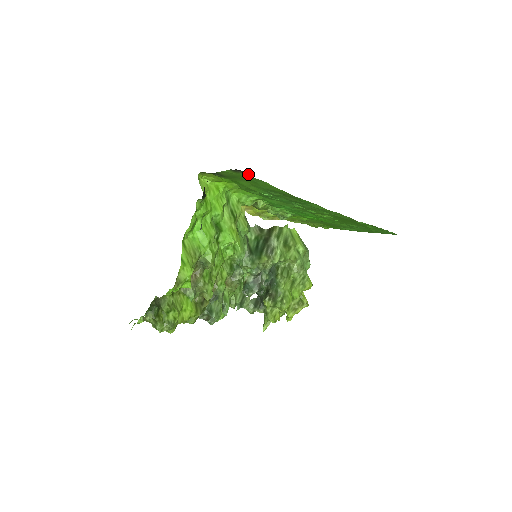
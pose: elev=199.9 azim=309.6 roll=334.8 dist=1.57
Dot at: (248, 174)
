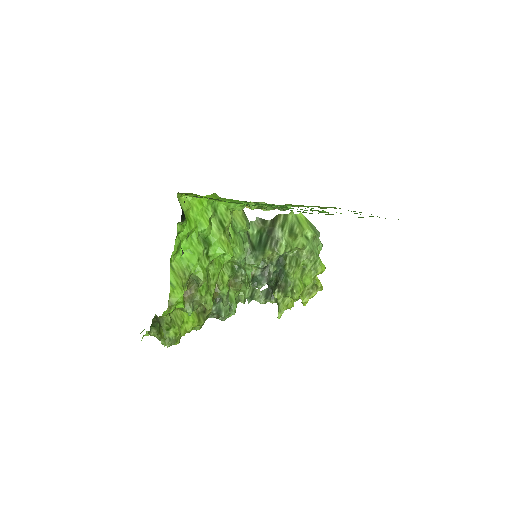
Dot at: occluded
